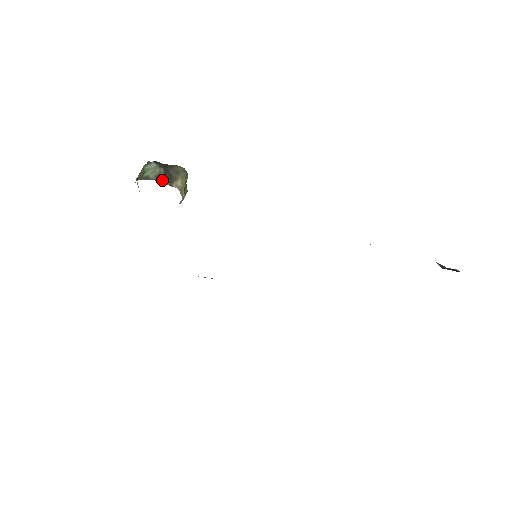
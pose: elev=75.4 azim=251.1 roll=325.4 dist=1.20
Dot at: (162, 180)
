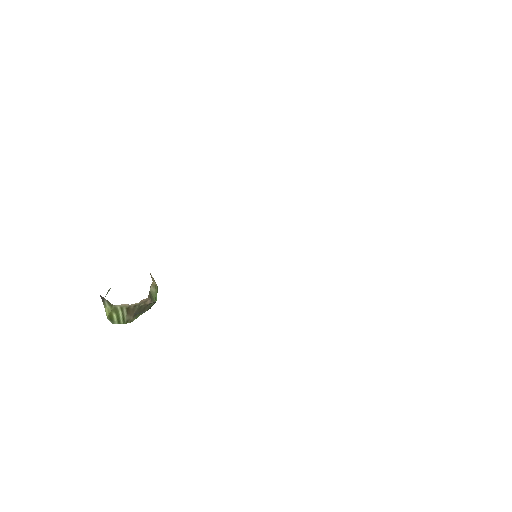
Dot at: occluded
